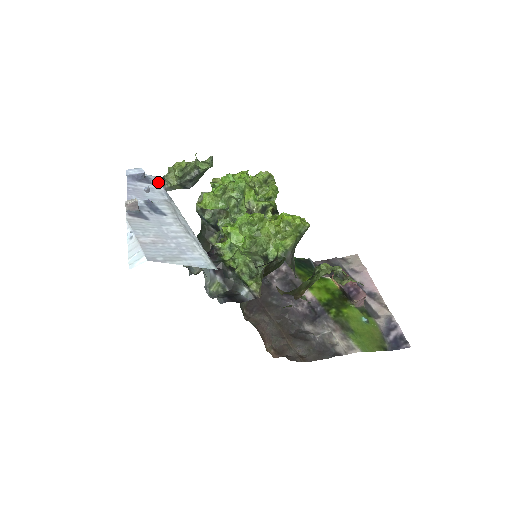
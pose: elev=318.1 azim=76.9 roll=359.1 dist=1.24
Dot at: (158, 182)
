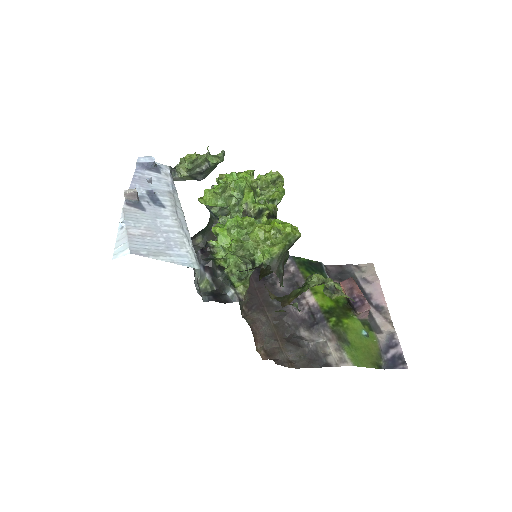
Dot at: (168, 172)
